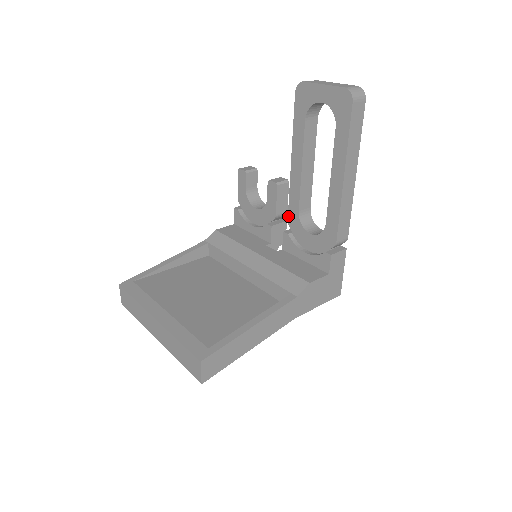
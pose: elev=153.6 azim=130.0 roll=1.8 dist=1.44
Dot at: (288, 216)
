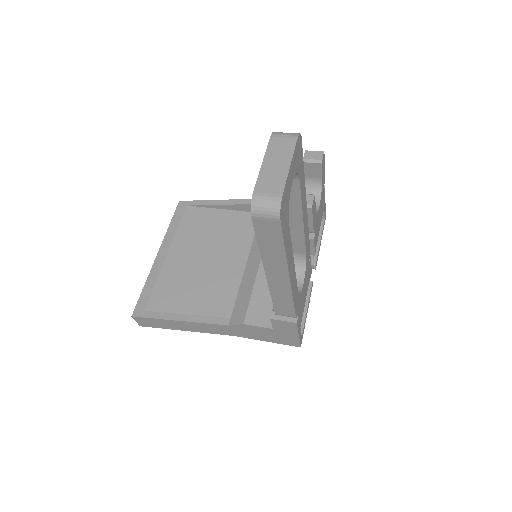
Dot at: occluded
